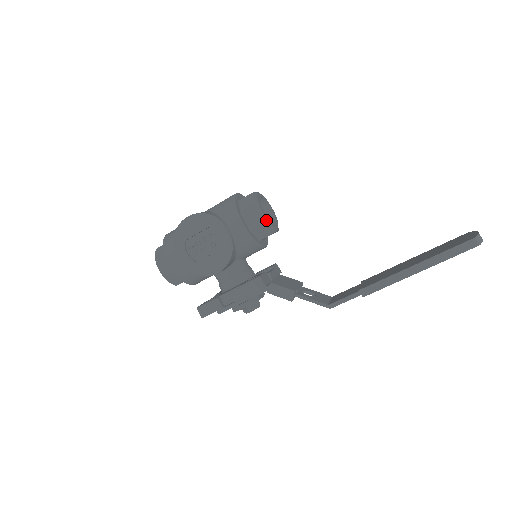
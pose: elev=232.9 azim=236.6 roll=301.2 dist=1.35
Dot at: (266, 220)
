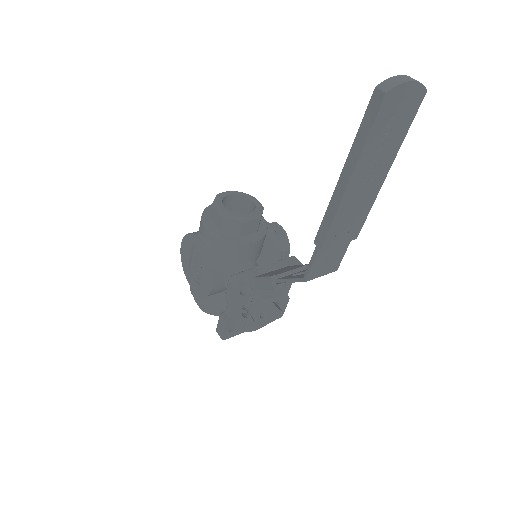
Dot at: (226, 214)
